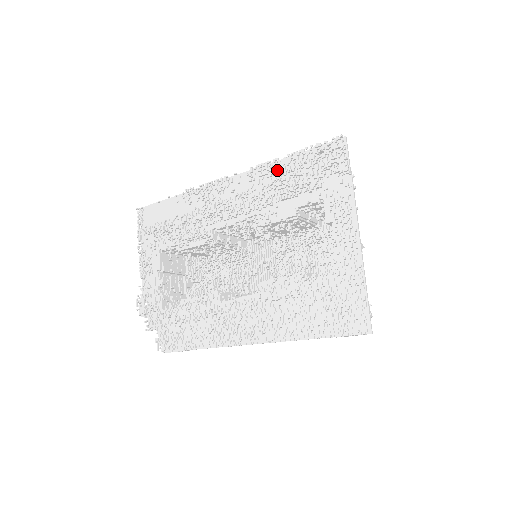
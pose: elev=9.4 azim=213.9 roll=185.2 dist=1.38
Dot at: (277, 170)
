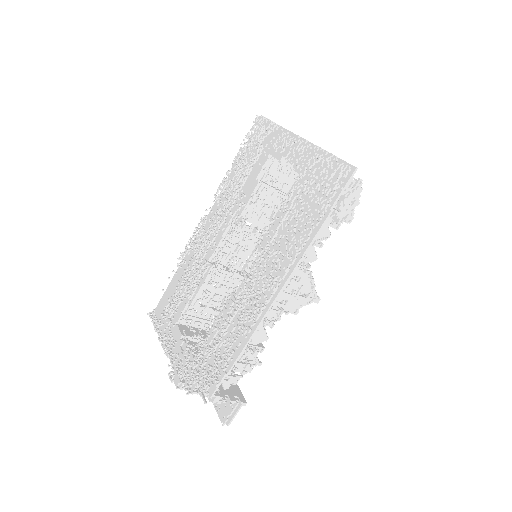
Dot at: (231, 175)
